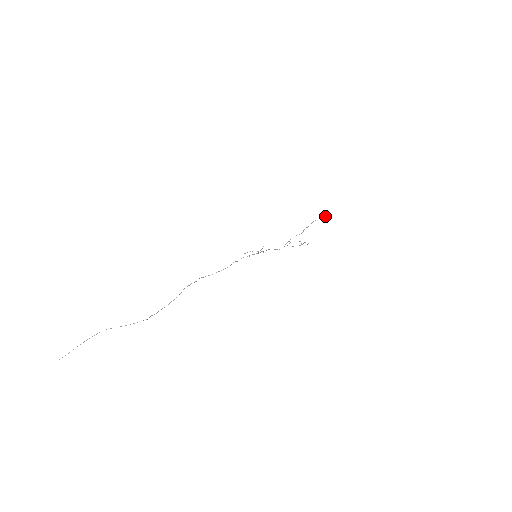
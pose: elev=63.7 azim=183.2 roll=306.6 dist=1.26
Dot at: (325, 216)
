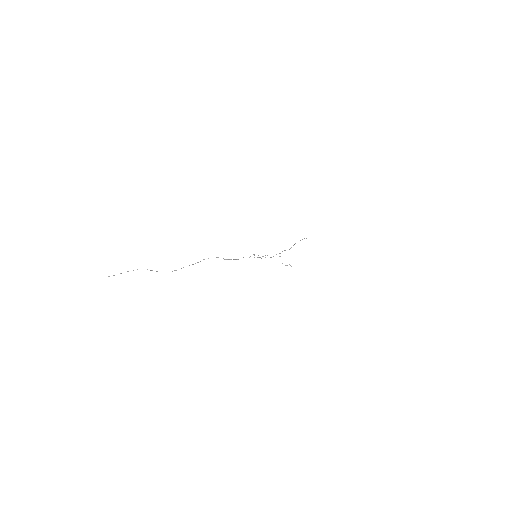
Dot at: (306, 238)
